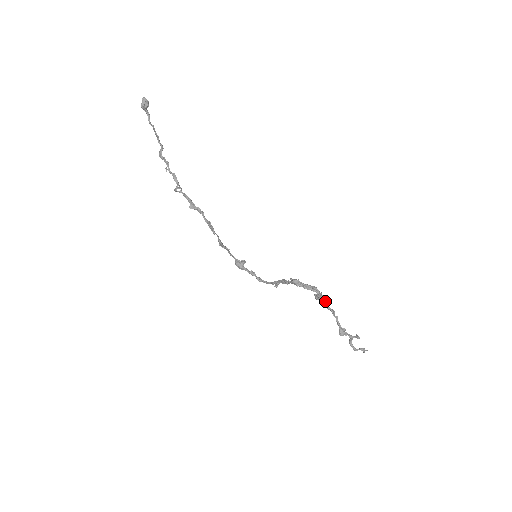
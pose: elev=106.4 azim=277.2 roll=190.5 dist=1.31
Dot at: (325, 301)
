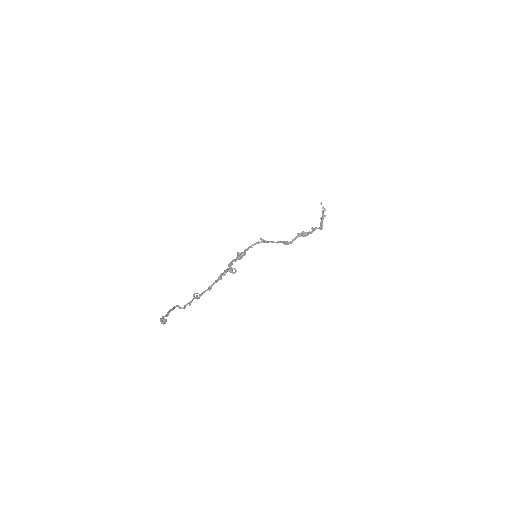
Dot at: (309, 233)
